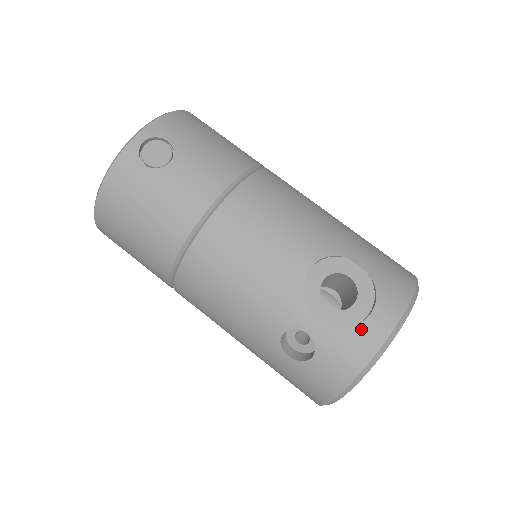
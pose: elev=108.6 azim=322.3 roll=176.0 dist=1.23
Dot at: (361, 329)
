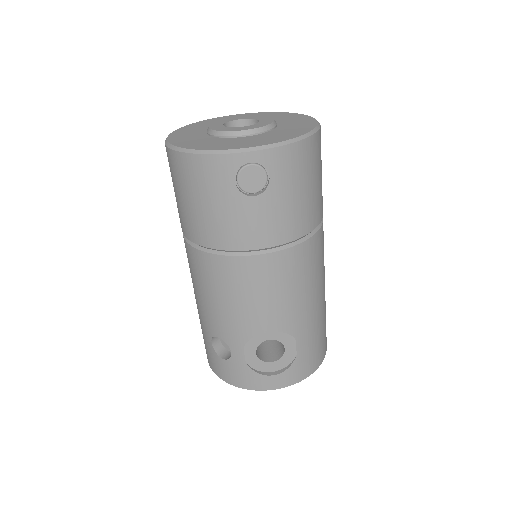
Dot at: (260, 377)
